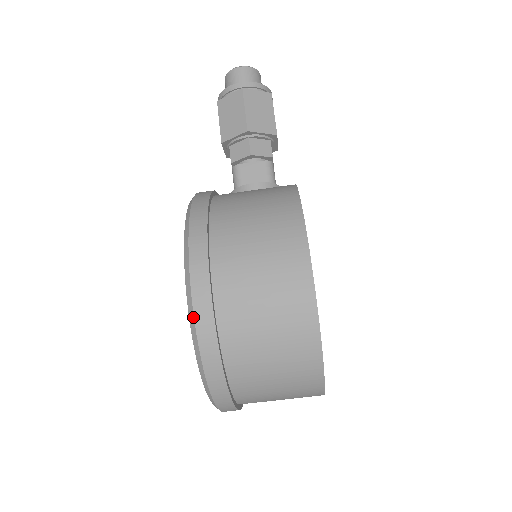
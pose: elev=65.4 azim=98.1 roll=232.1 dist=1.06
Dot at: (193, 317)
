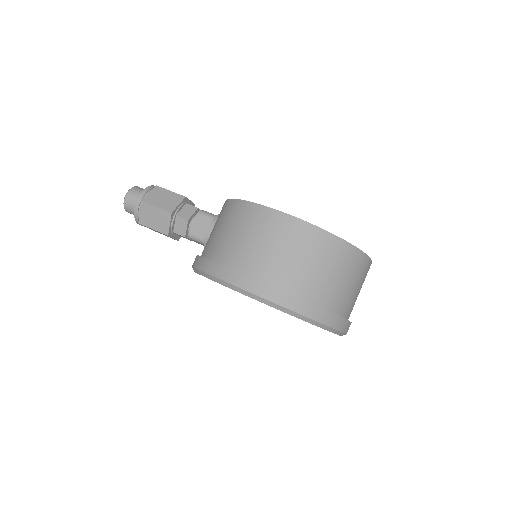
Dot at: (271, 302)
